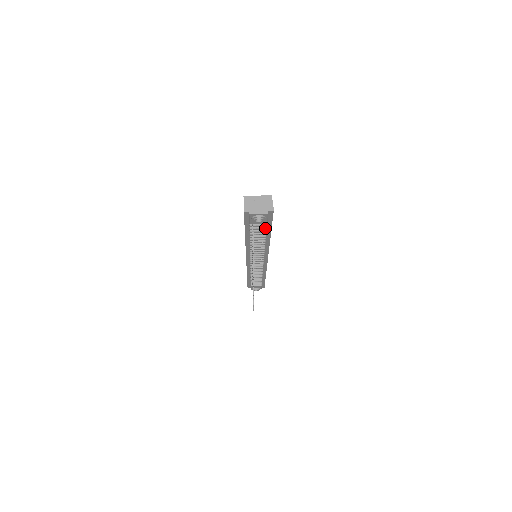
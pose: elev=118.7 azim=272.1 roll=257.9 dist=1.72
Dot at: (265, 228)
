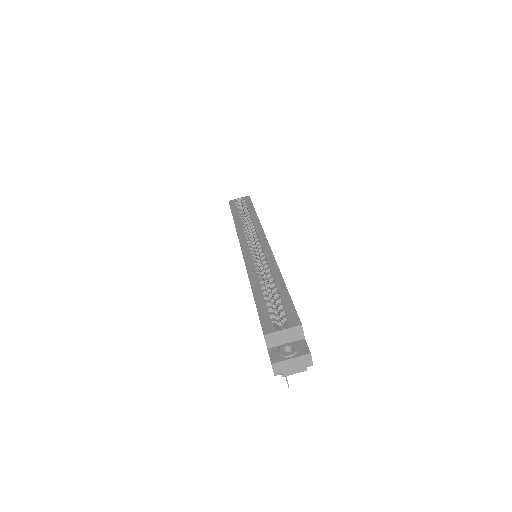
Dot at: occluded
